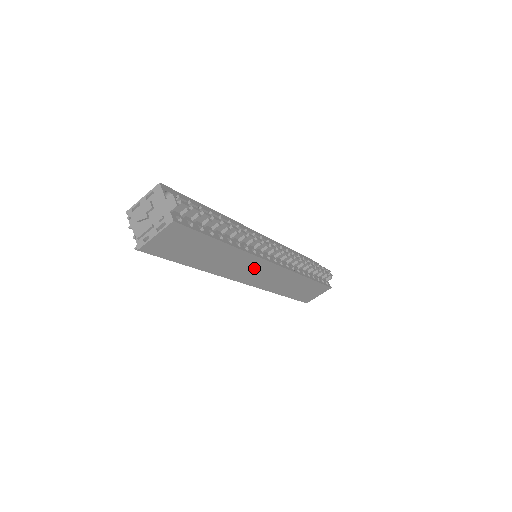
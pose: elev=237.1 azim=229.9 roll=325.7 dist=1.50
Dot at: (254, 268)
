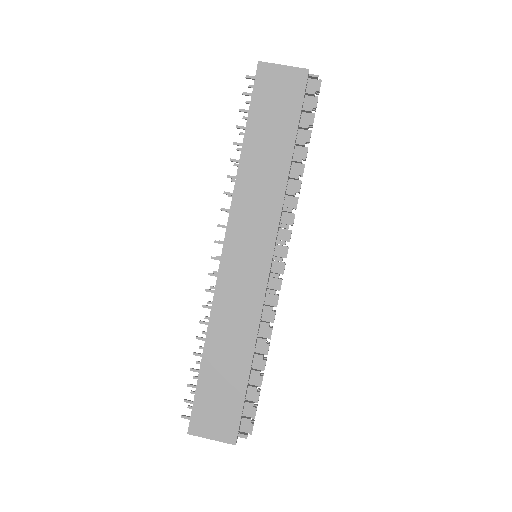
Dot at: (256, 238)
